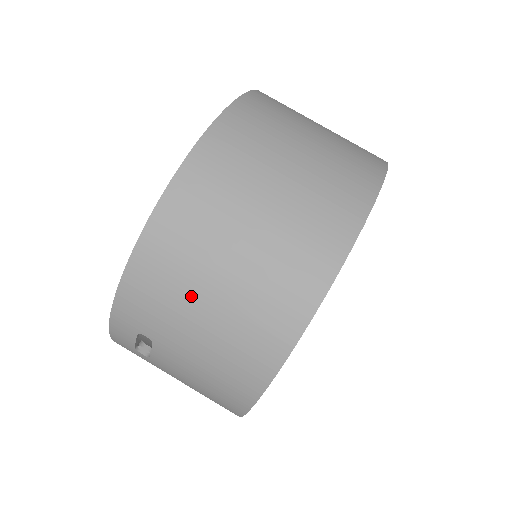
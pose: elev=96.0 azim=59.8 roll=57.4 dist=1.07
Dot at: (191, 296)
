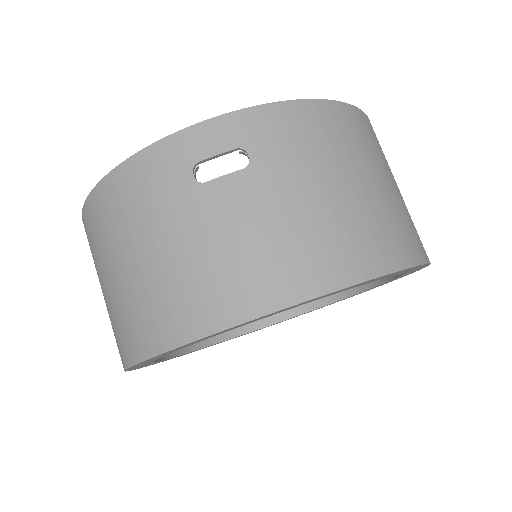
Dot at: (337, 165)
